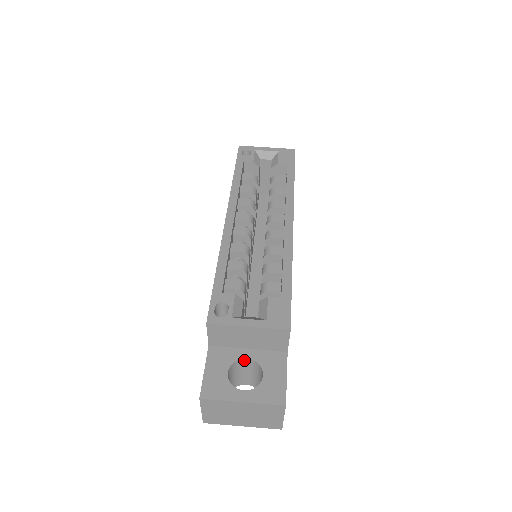
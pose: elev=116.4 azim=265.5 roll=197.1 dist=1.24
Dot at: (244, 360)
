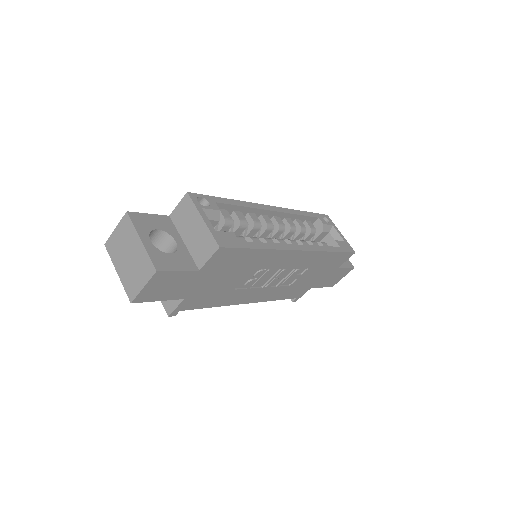
Dot at: (173, 242)
